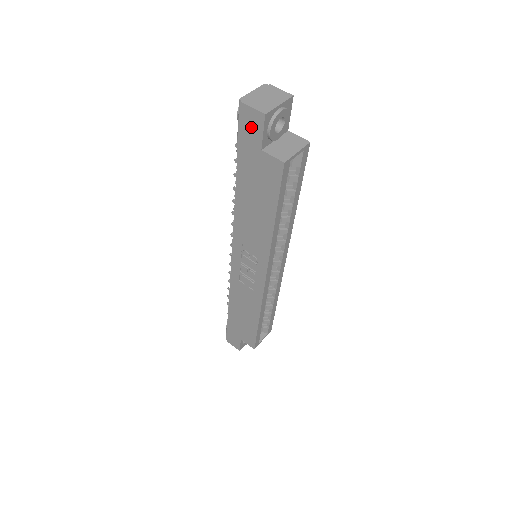
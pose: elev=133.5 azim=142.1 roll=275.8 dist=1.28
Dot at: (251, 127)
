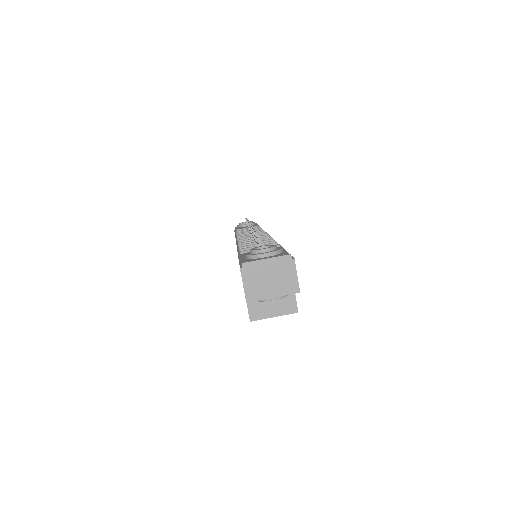
Dot at: occluded
